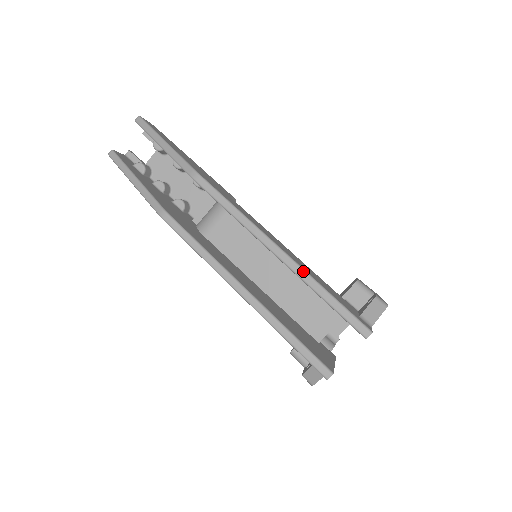
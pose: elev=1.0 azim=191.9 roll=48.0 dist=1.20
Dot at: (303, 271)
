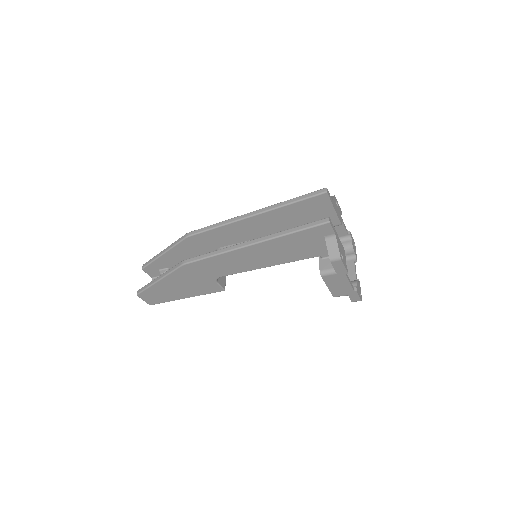
Dot at: (272, 205)
